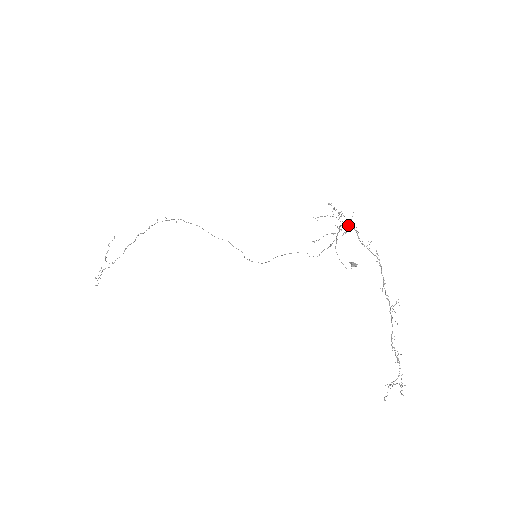
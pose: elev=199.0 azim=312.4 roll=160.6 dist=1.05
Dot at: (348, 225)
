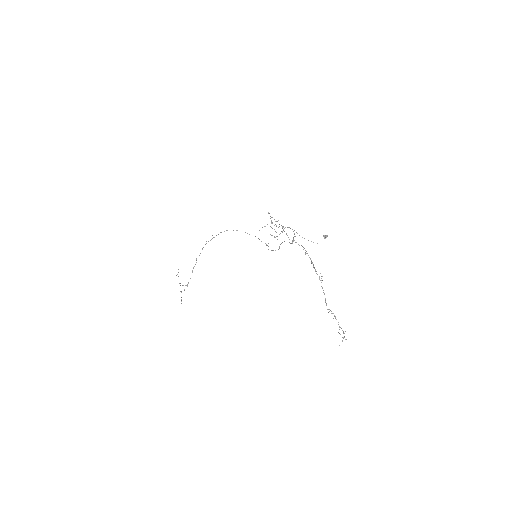
Dot at: occluded
